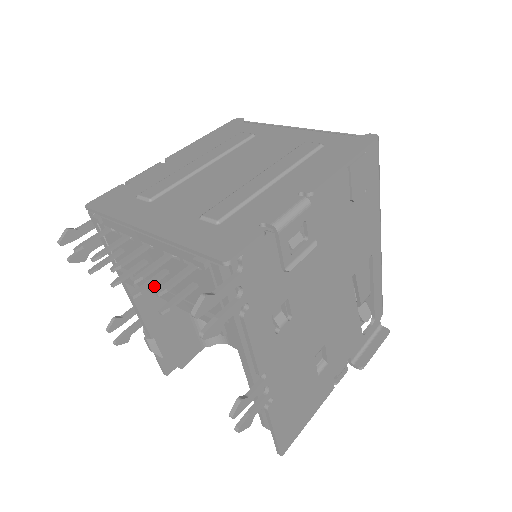
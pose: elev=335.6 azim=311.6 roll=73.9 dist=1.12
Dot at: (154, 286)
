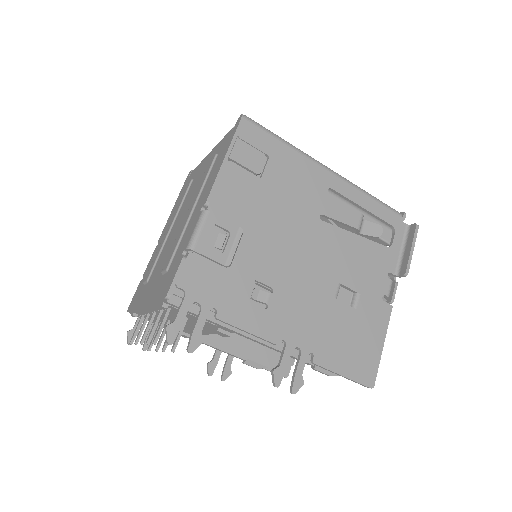
Dot at: (191, 331)
